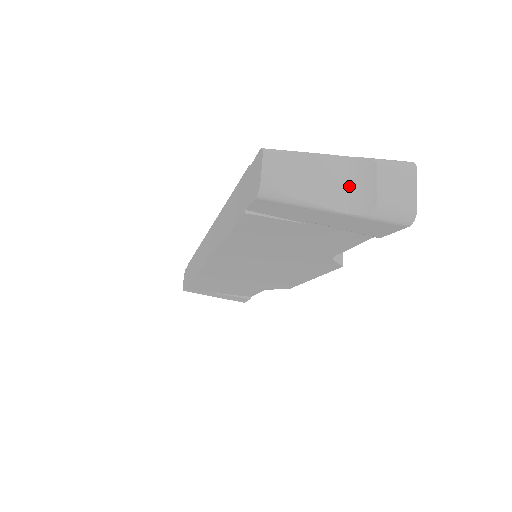
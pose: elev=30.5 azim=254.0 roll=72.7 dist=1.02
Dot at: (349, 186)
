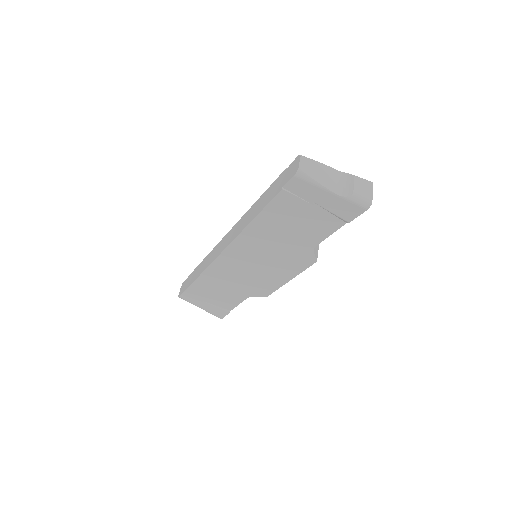
Dot at: (340, 184)
